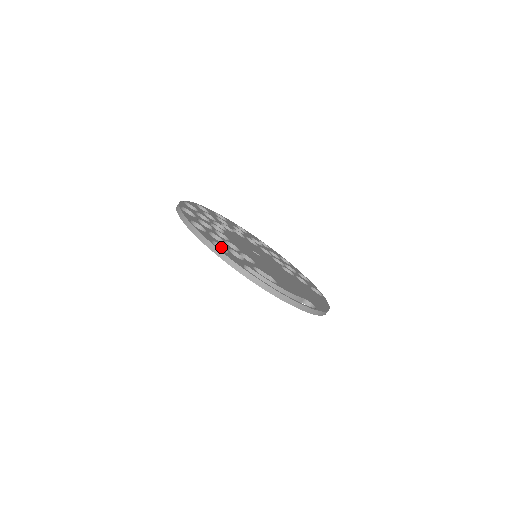
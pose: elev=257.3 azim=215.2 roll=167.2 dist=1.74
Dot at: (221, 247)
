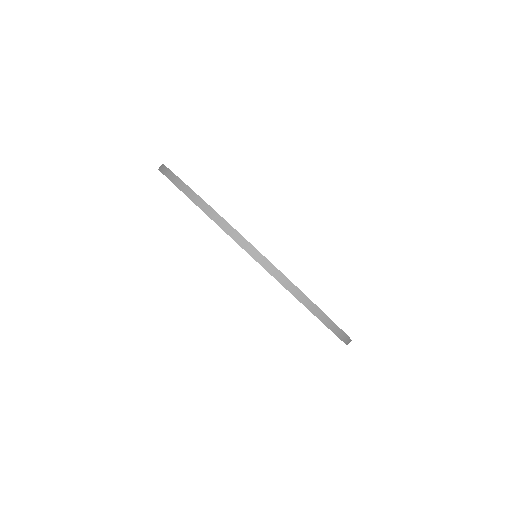
Dot at: occluded
